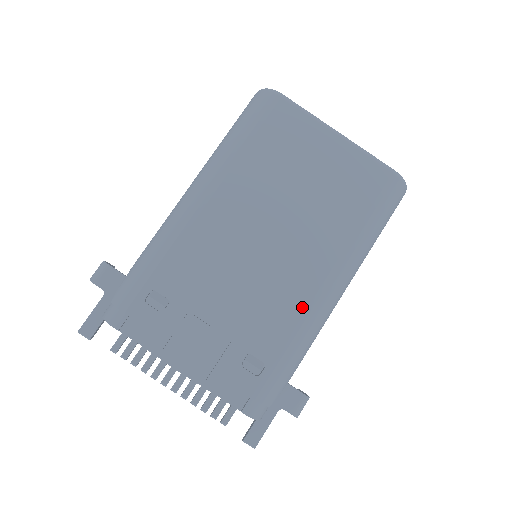
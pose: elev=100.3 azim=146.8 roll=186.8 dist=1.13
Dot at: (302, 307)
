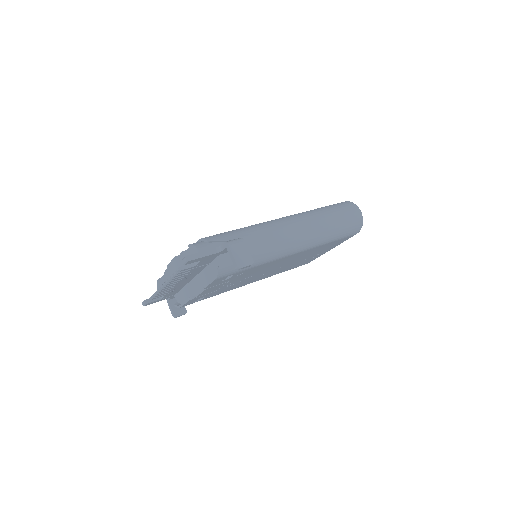
Dot at: occluded
